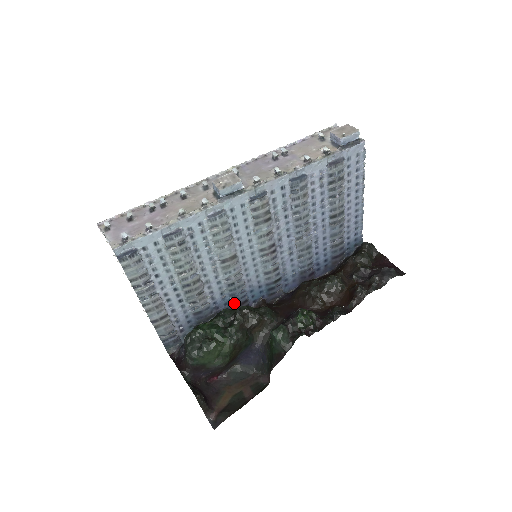
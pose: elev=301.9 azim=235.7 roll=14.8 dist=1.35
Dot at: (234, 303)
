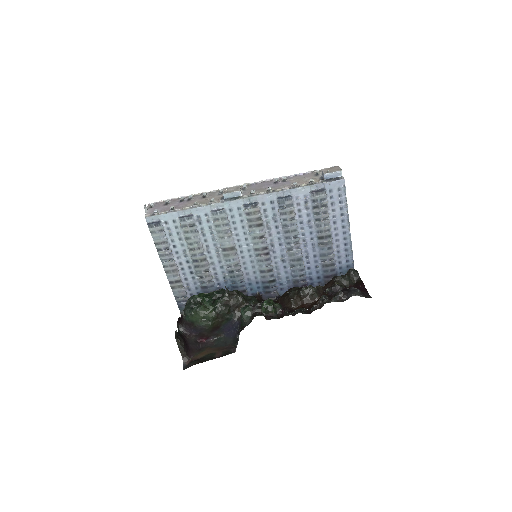
Dot at: (234, 289)
